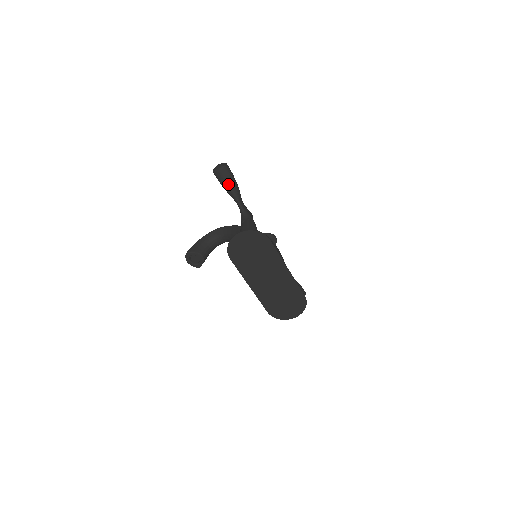
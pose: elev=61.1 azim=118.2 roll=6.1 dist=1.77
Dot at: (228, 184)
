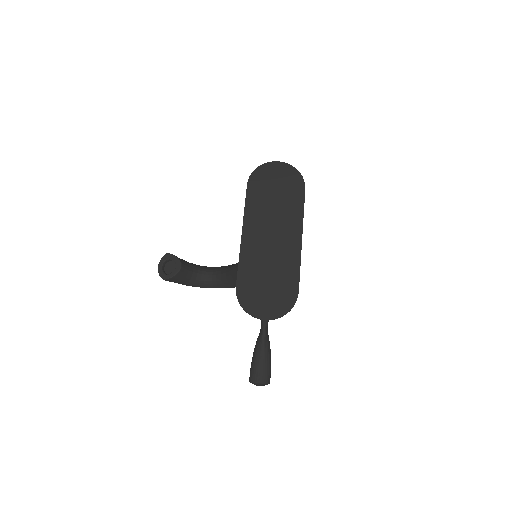
Dot at: occluded
